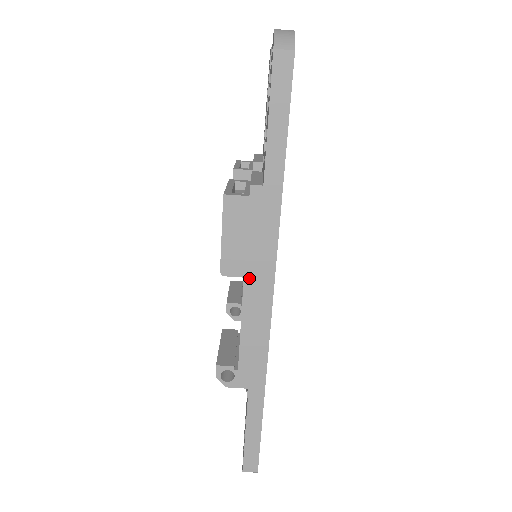
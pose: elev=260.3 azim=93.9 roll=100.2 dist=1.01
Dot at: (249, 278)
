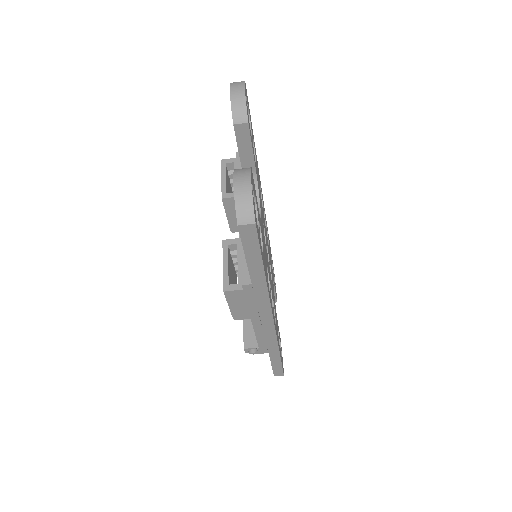
Dot at: (254, 318)
